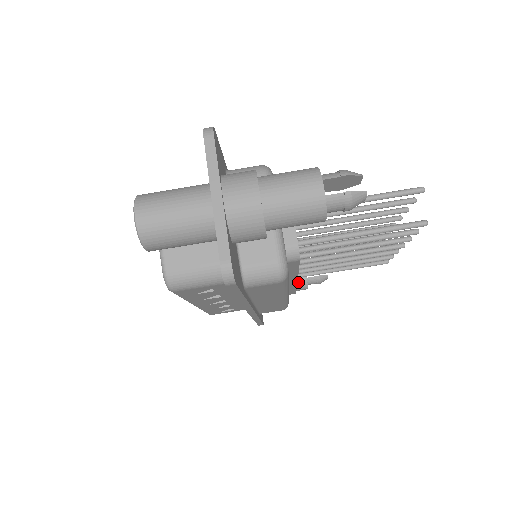
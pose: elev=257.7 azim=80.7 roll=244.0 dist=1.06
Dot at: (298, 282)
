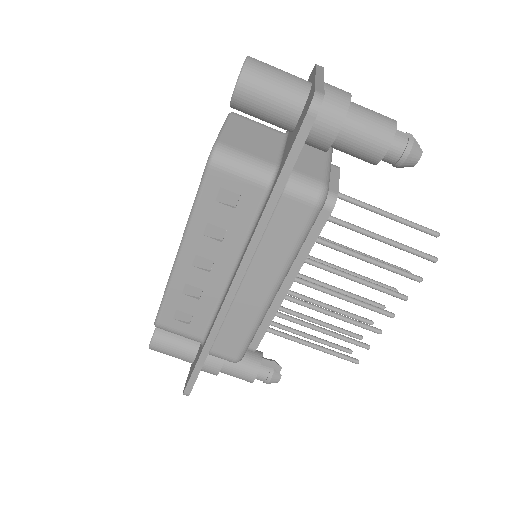
Dot at: (251, 362)
